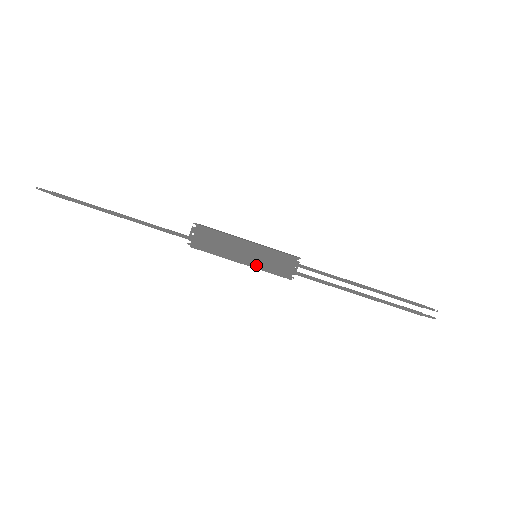
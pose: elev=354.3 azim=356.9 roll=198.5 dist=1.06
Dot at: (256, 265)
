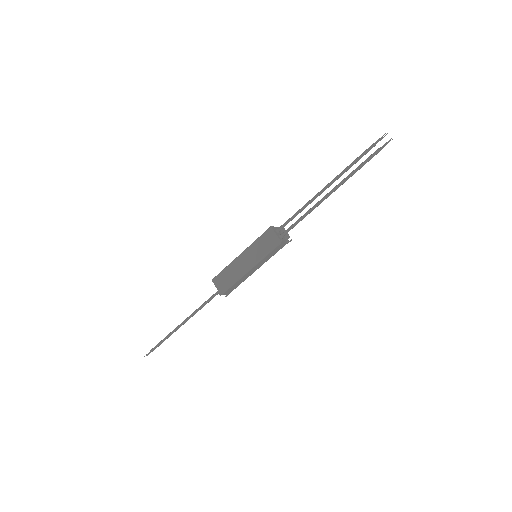
Dot at: (257, 260)
